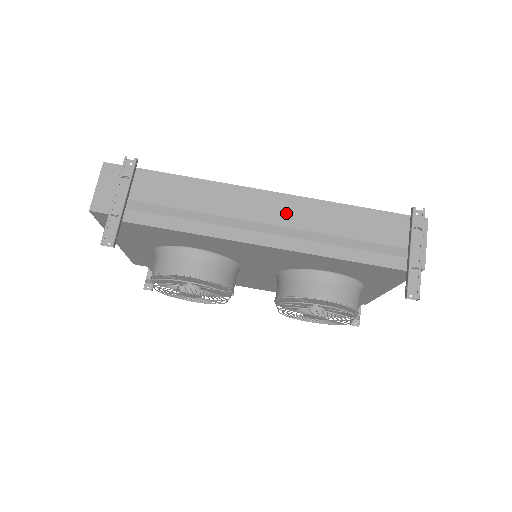
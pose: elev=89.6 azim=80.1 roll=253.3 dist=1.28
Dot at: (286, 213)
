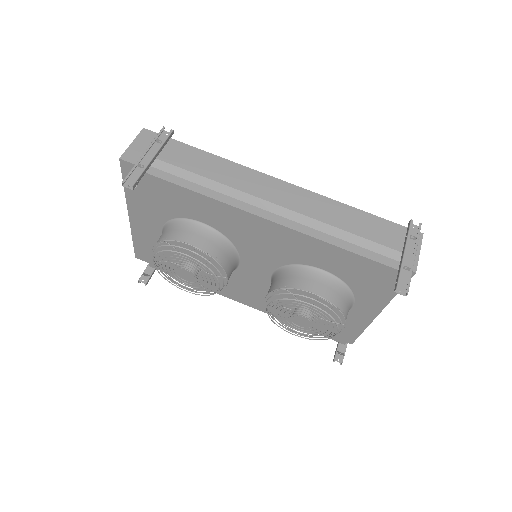
Dot at: (295, 200)
